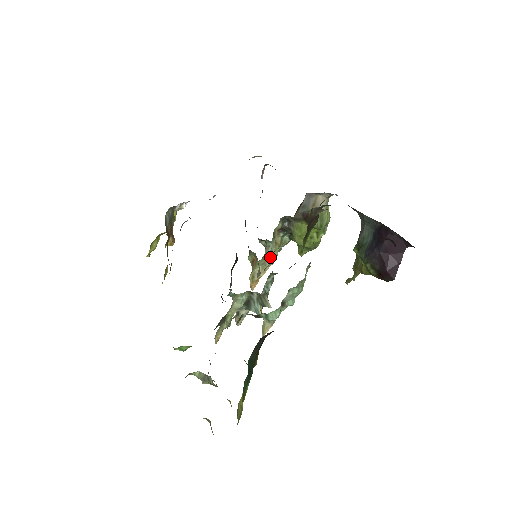
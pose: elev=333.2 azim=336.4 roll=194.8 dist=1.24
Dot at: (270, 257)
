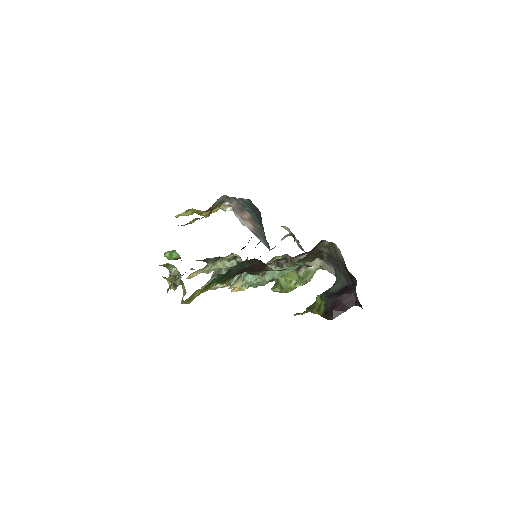
Dot at: occluded
